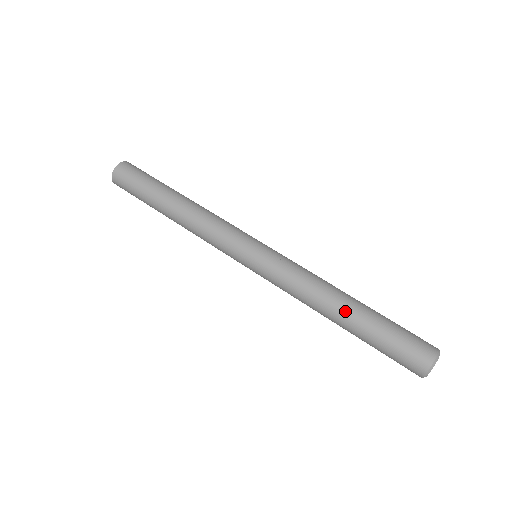
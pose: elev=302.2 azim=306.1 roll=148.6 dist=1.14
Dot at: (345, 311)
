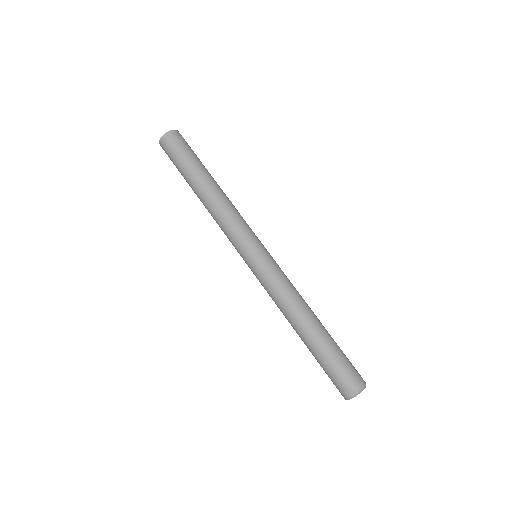
Dot at: (315, 324)
